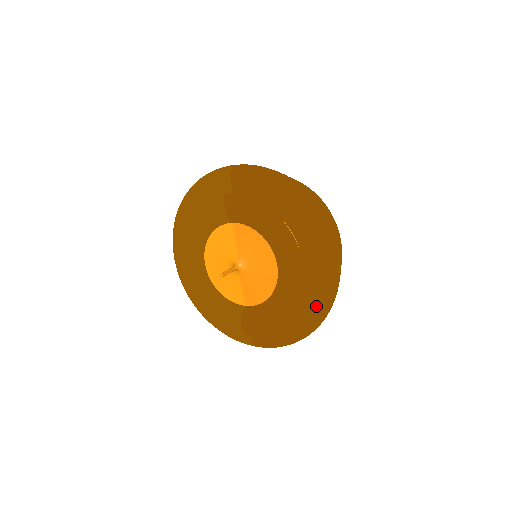
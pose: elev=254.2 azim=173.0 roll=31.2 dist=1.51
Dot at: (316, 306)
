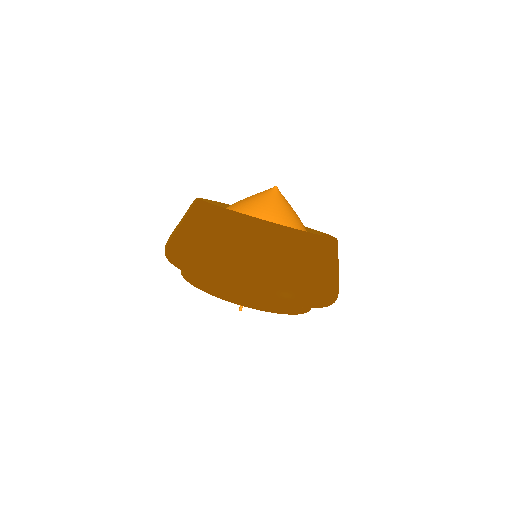
Dot at: occluded
